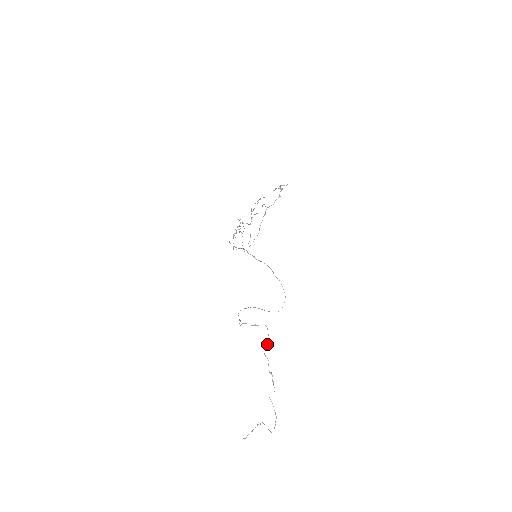
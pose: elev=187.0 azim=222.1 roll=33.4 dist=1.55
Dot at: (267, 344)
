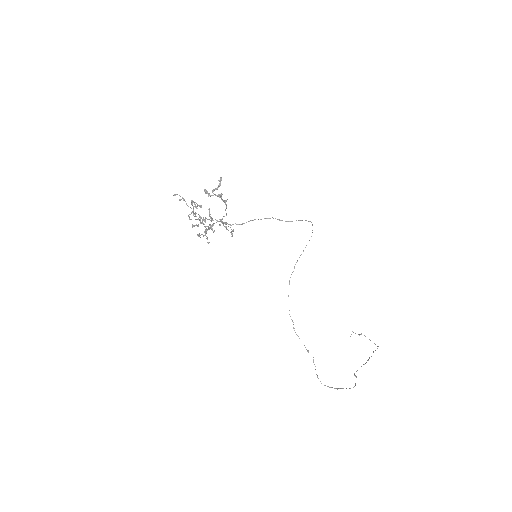
Dot at: occluded
